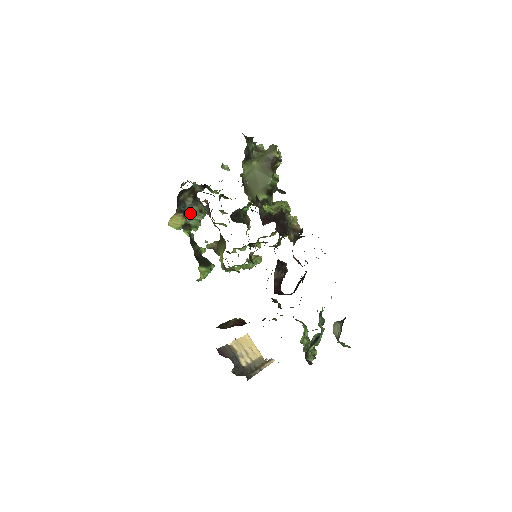
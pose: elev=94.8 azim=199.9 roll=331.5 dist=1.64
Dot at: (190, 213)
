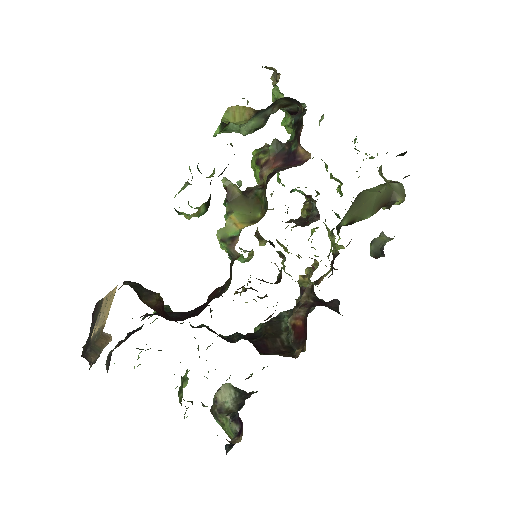
Dot at: (252, 119)
